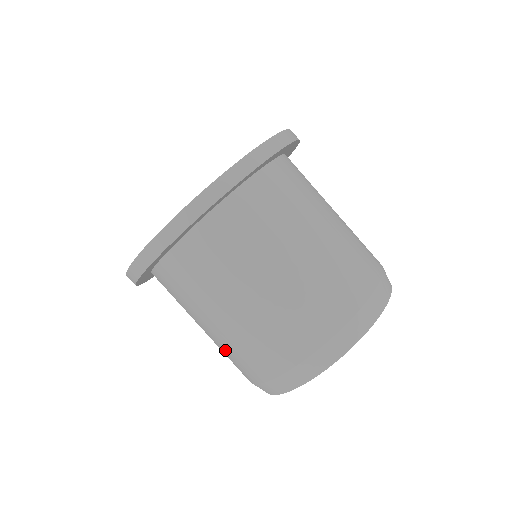
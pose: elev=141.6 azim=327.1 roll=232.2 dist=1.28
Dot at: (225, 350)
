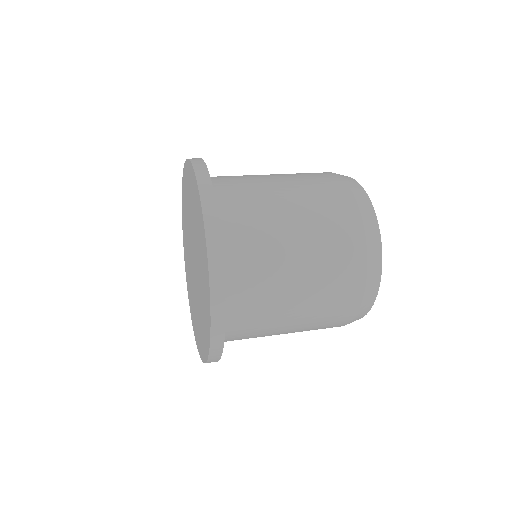
Dot at: (325, 254)
